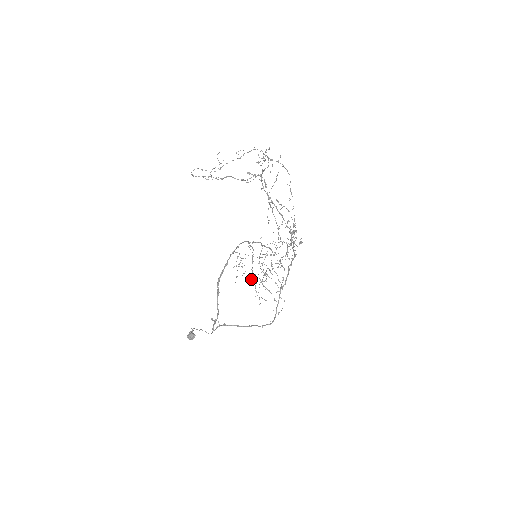
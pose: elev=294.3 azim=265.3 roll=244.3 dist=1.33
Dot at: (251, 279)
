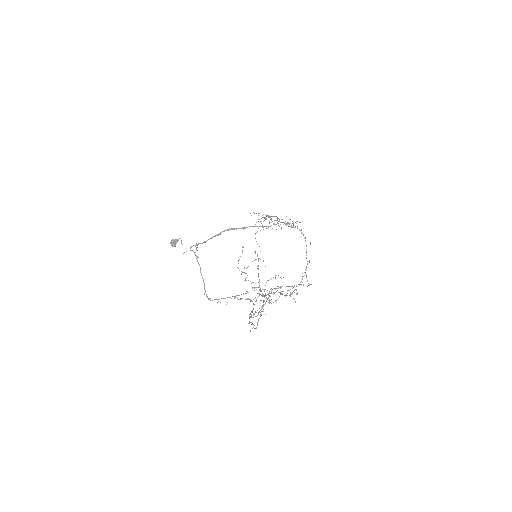
Dot at: occluded
